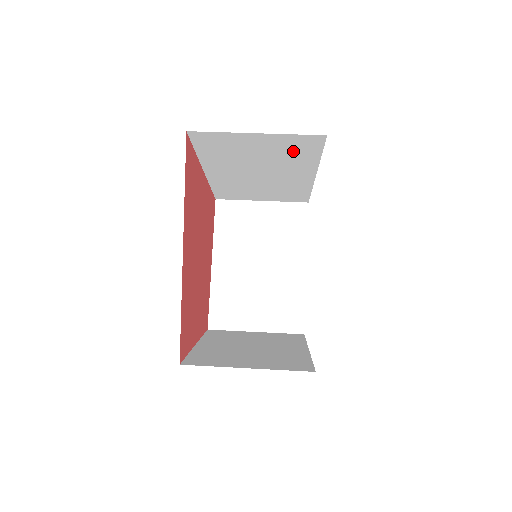
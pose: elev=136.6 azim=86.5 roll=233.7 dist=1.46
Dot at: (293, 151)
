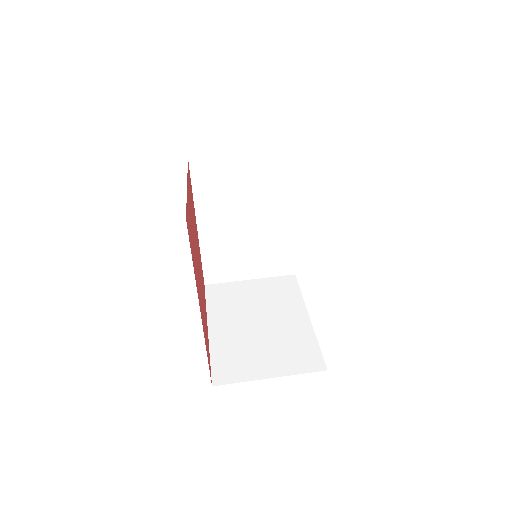
Dot at: occluded
